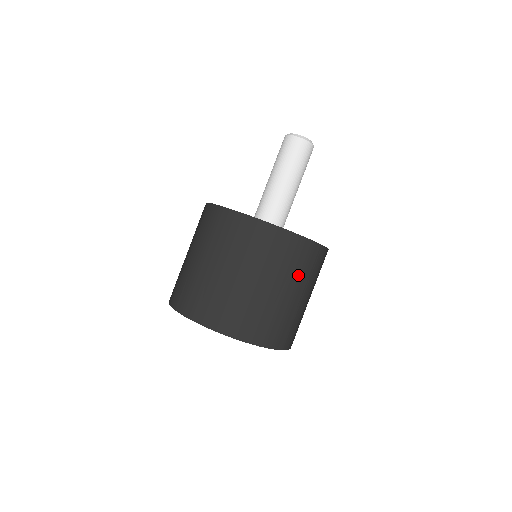
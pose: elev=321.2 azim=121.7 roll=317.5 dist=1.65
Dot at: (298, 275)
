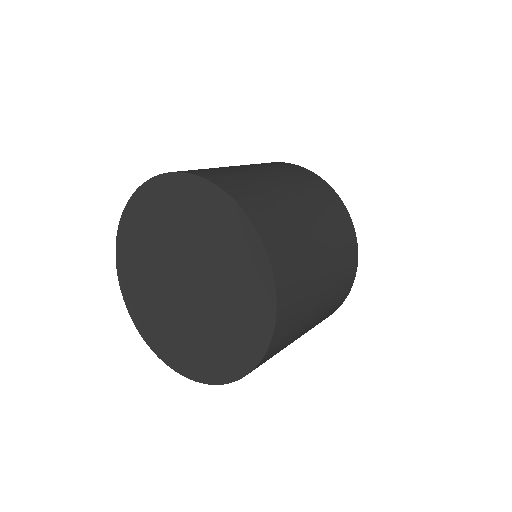
Dot at: (331, 233)
